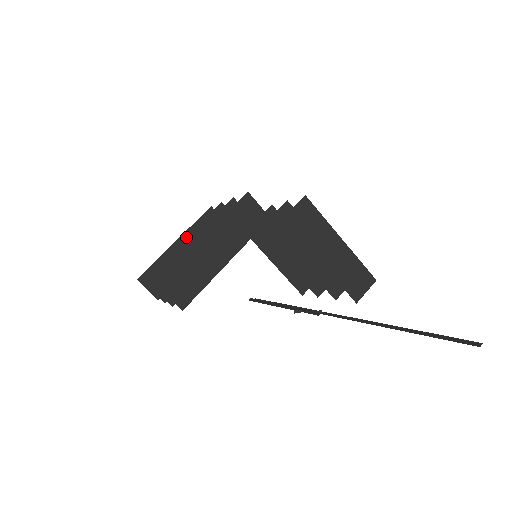
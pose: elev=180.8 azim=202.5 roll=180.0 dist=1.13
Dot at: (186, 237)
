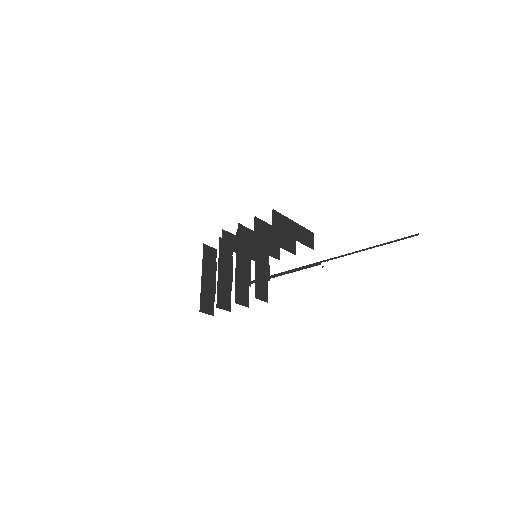
Dot at: (218, 268)
